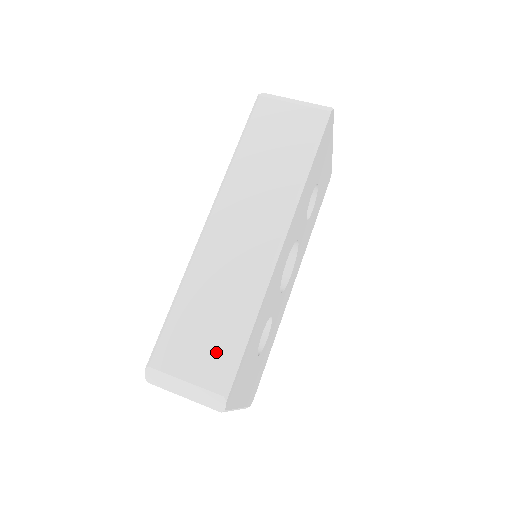
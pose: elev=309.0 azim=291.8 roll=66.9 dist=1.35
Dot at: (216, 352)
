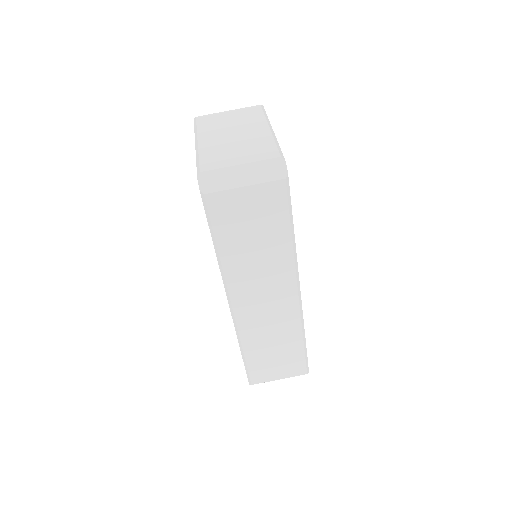
Dot at: (290, 362)
